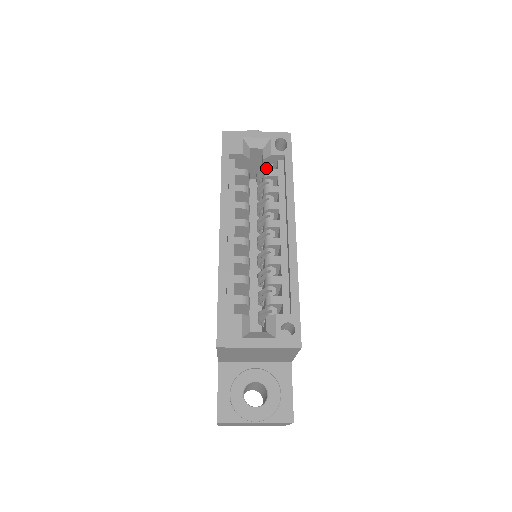
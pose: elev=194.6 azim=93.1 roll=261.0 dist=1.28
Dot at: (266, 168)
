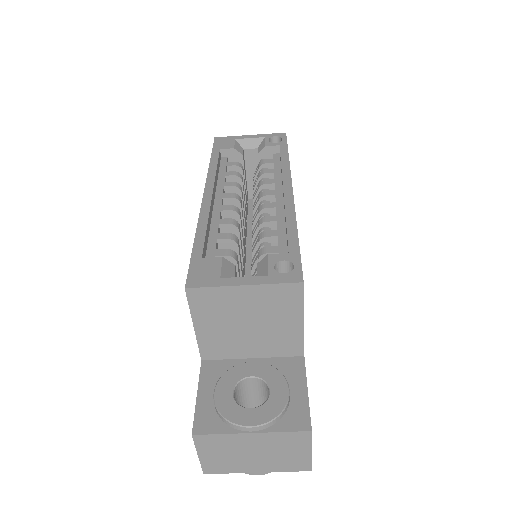
Dot at: occluded
